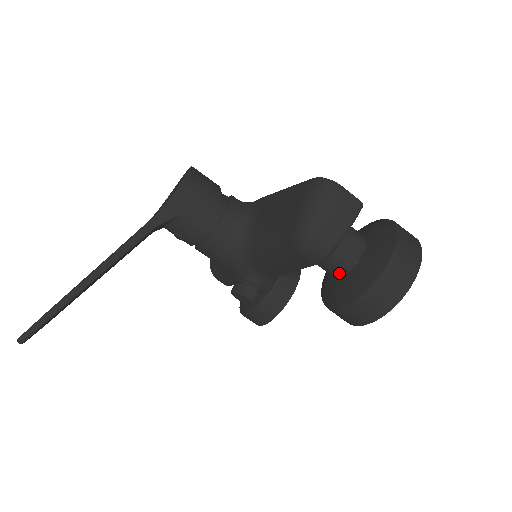
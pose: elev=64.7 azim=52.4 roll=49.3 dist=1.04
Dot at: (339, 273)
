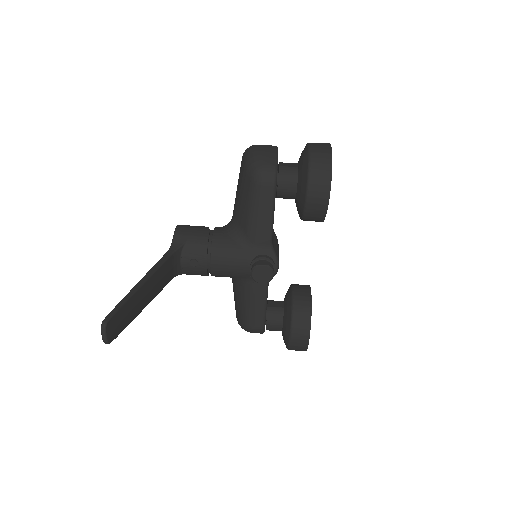
Dot at: (293, 182)
